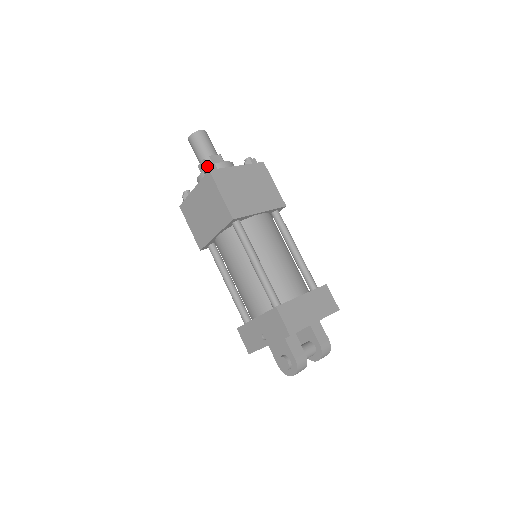
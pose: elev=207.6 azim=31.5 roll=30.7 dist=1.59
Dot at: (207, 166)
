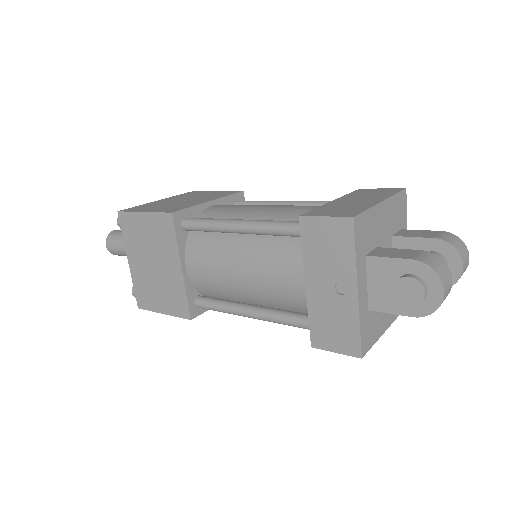
Dot at: (118, 217)
